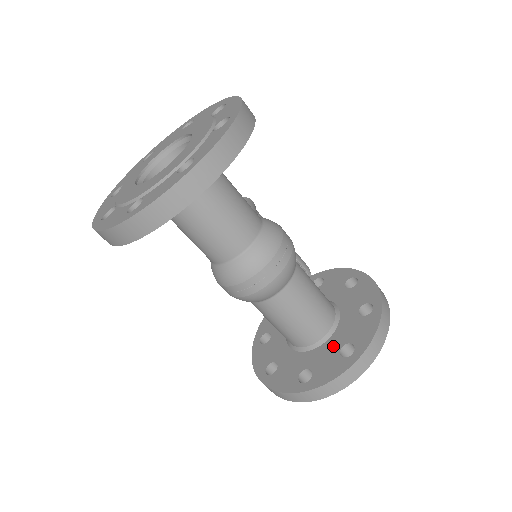
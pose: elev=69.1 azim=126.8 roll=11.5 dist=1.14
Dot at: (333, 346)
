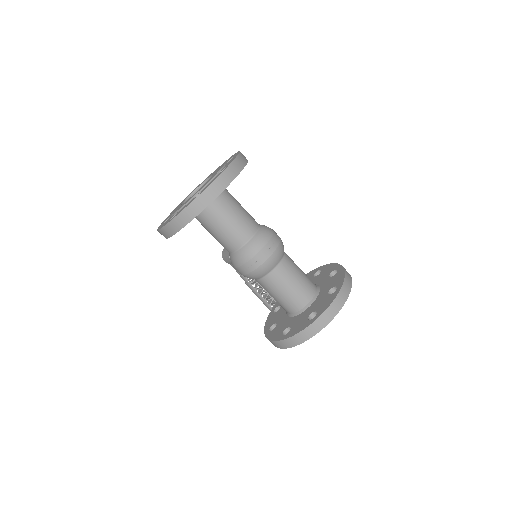
Dot at: (322, 295)
